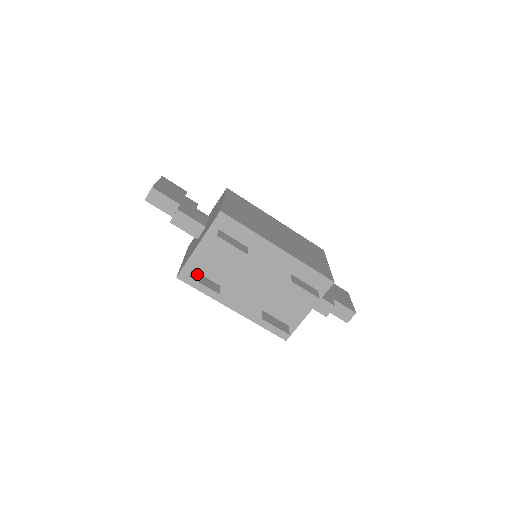
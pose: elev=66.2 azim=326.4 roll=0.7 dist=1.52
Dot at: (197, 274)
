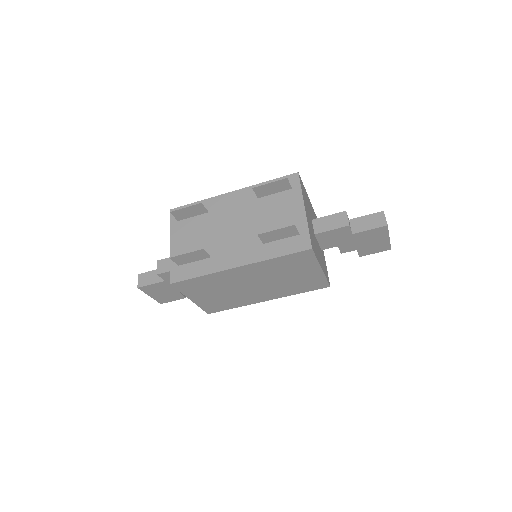
Dot at: (183, 262)
